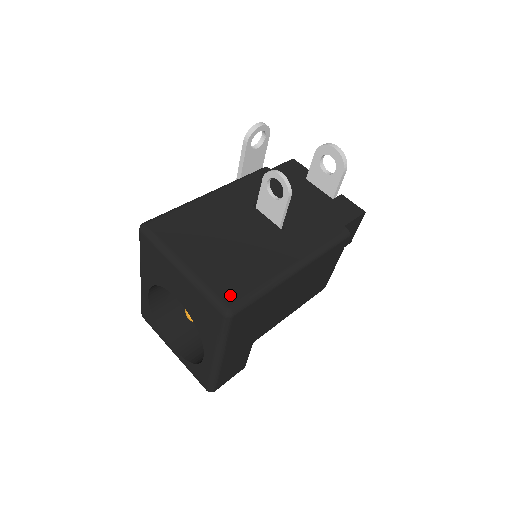
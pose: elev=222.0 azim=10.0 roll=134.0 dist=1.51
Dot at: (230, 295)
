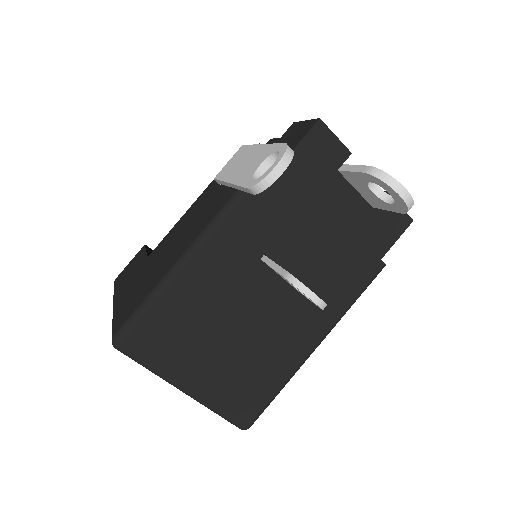
Dot at: (246, 412)
